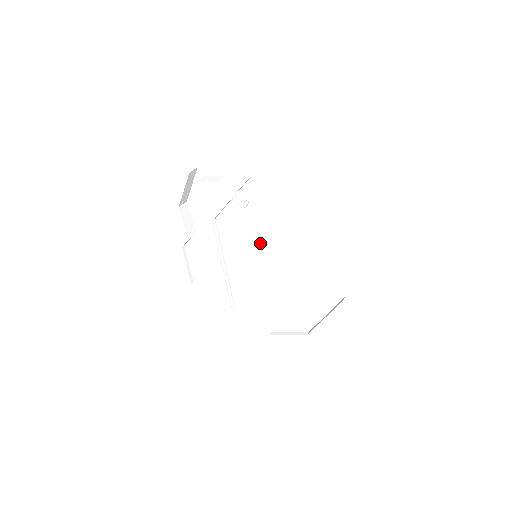
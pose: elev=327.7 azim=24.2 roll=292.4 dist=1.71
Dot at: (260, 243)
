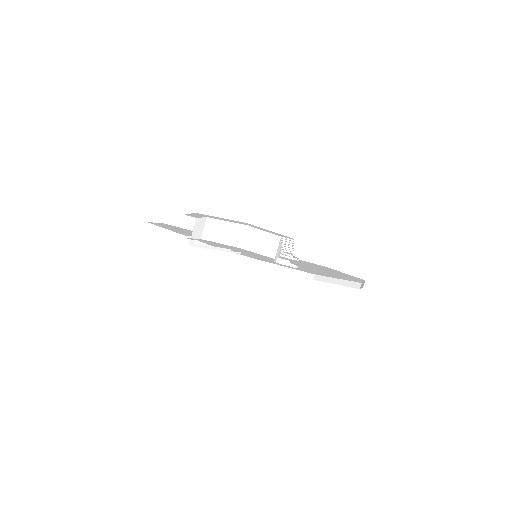
Dot at: occluded
